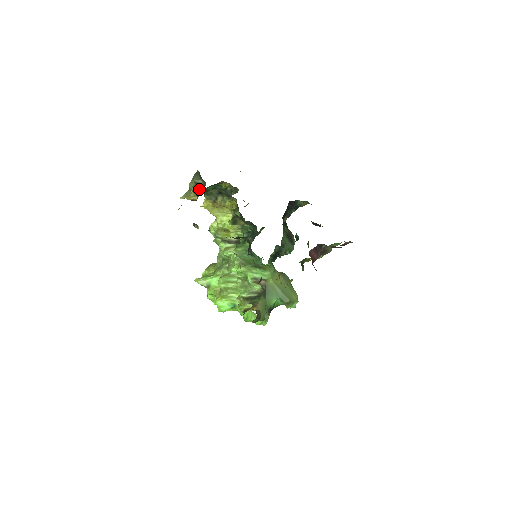
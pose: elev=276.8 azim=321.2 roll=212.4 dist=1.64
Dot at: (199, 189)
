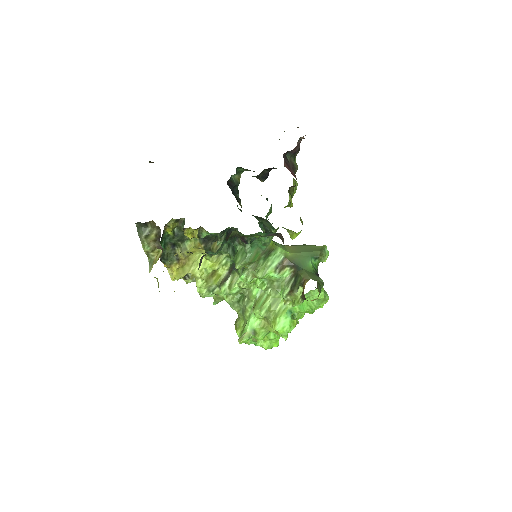
Dot at: (154, 238)
